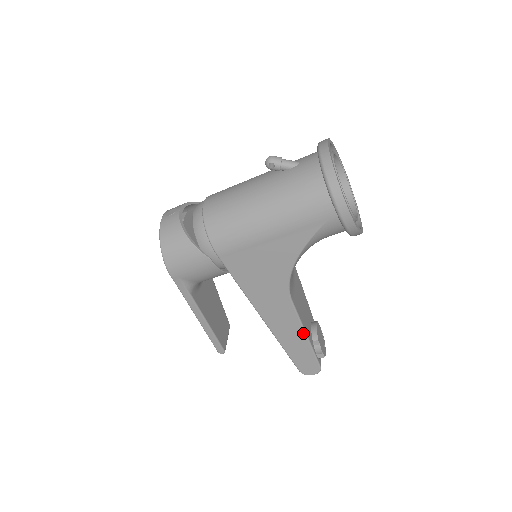
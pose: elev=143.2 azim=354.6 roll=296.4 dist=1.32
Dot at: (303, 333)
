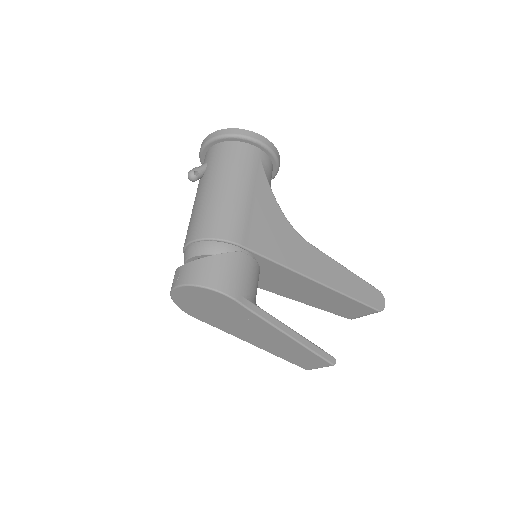
Dot at: (342, 267)
